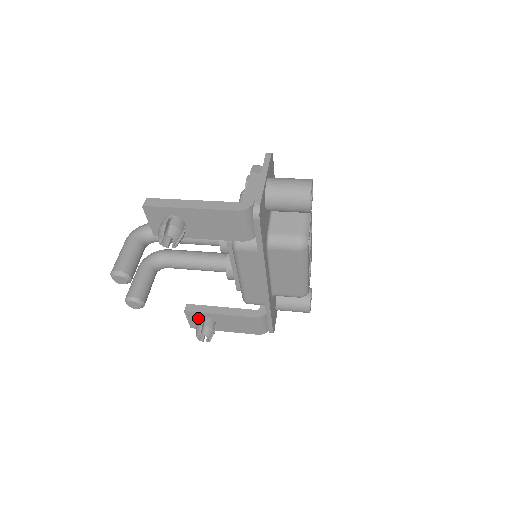
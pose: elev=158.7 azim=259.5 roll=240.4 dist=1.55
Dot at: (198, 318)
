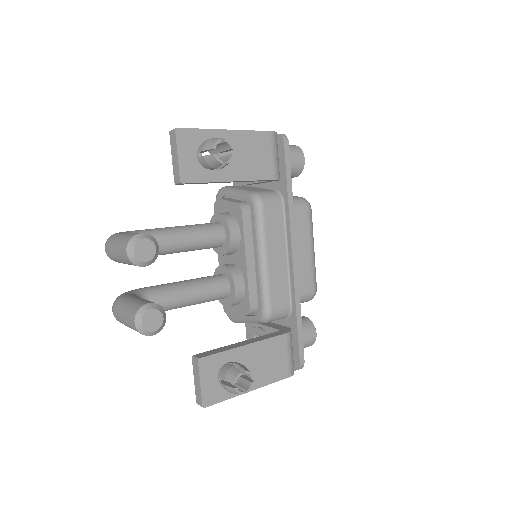
Dot at: (216, 371)
